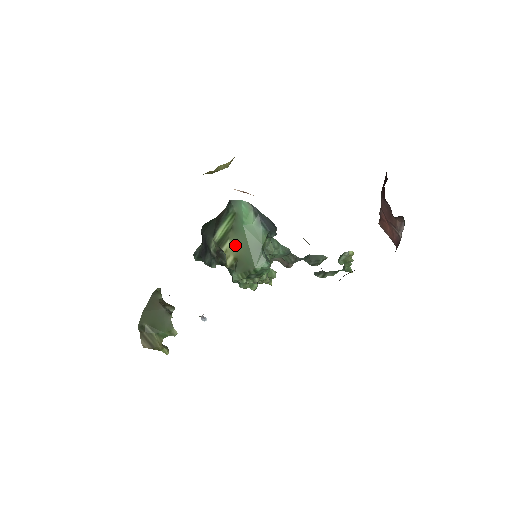
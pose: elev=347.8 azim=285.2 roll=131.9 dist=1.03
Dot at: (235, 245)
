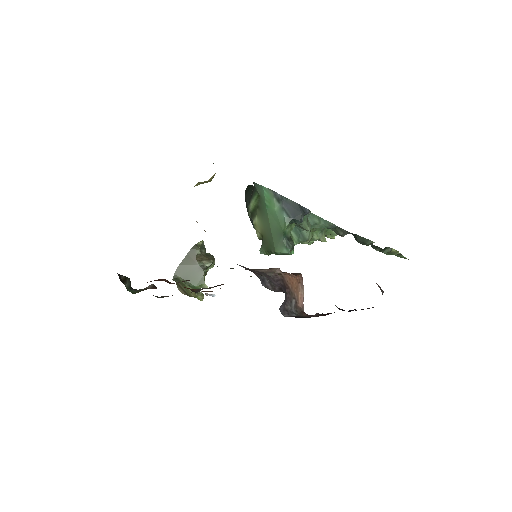
Dot at: (261, 223)
